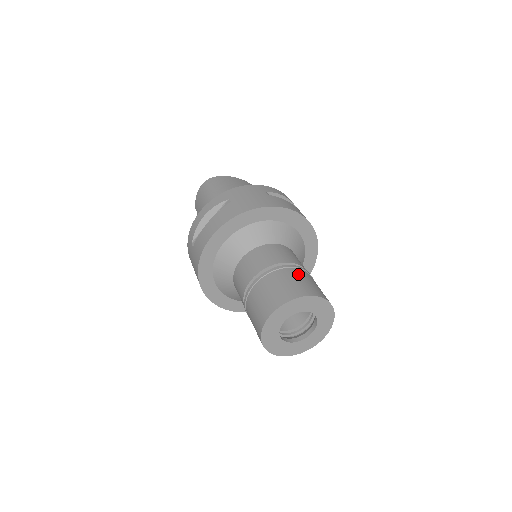
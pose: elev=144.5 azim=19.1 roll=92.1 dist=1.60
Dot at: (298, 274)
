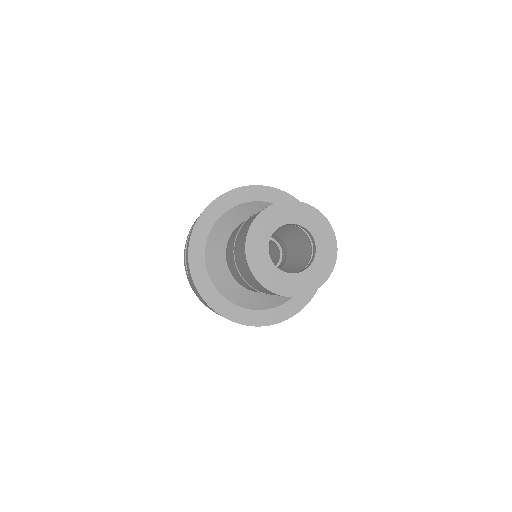
Dot at: occluded
